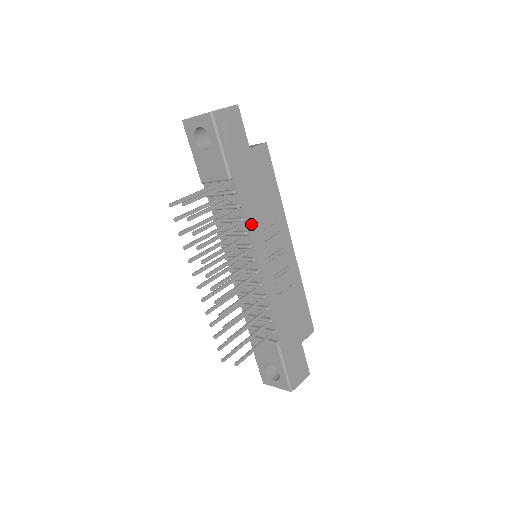
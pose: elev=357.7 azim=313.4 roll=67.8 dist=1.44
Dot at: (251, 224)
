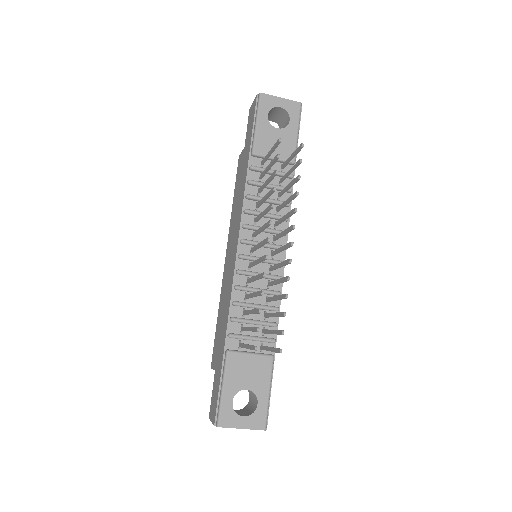
Dot at: occluded
